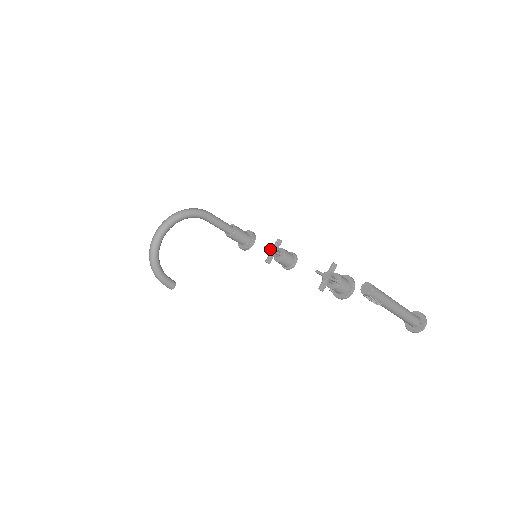
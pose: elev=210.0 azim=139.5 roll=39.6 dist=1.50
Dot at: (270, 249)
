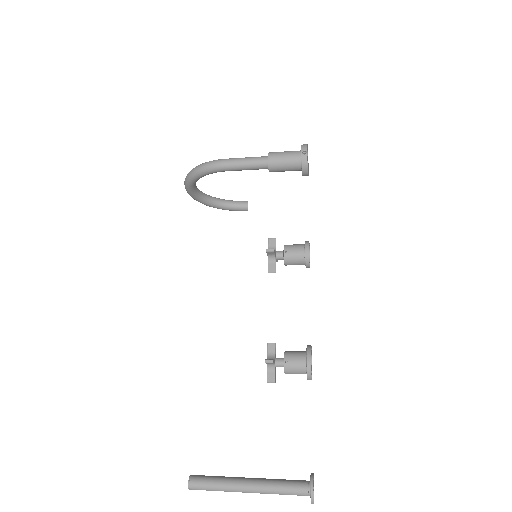
Dot at: occluded
